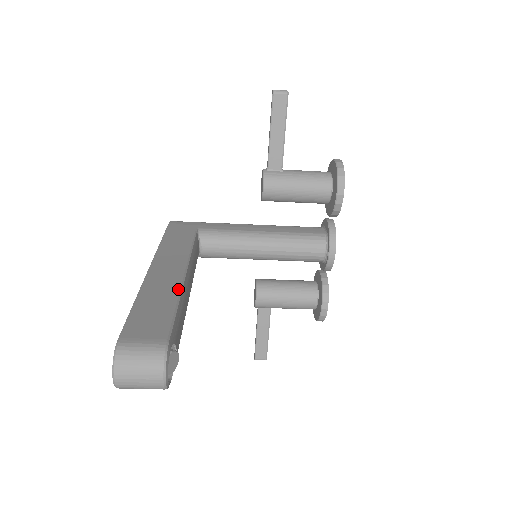
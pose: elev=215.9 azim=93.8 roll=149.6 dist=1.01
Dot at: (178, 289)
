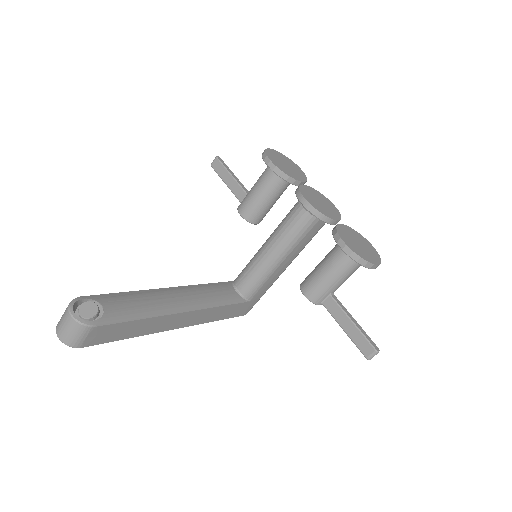
Dot at: (144, 291)
